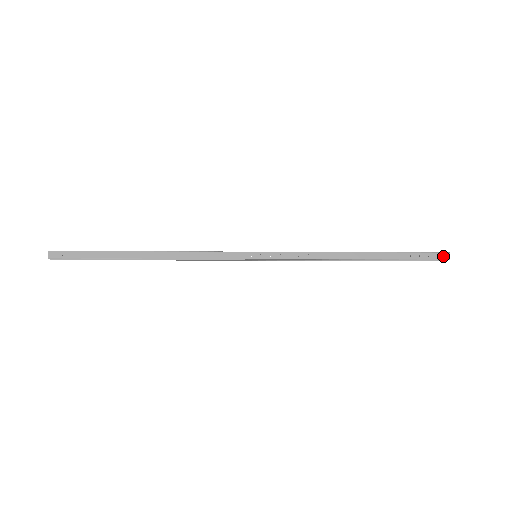
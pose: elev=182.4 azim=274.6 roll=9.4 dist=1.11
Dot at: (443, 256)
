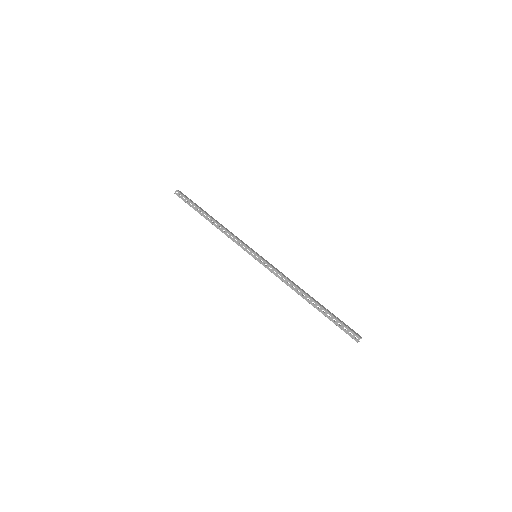
Dot at: (354, 339)
